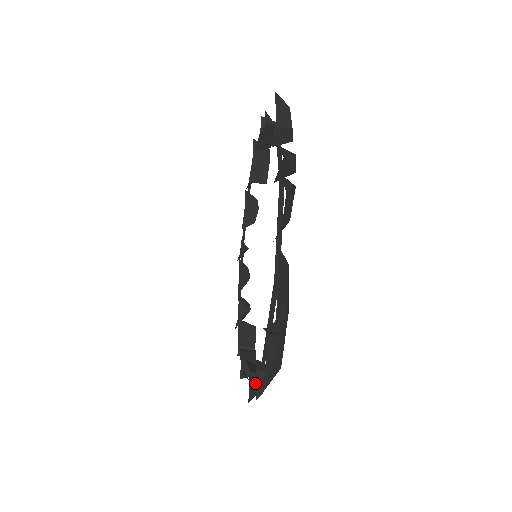
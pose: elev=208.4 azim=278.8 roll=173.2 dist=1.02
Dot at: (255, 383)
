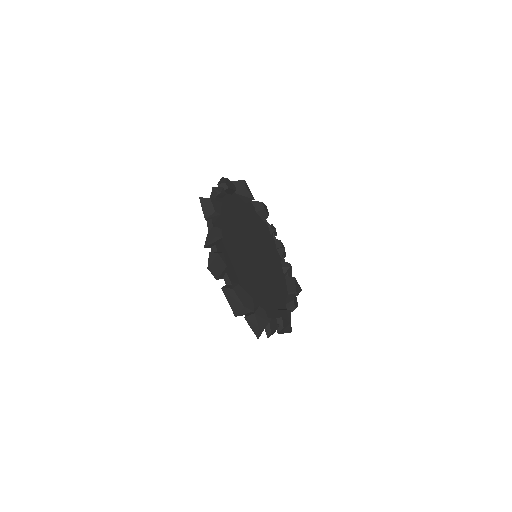
Dot at: occluded
